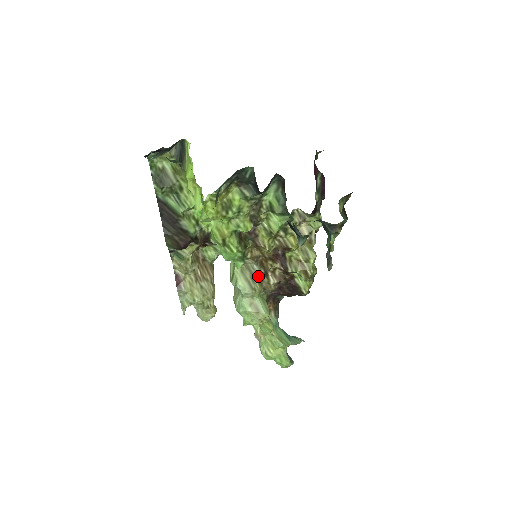
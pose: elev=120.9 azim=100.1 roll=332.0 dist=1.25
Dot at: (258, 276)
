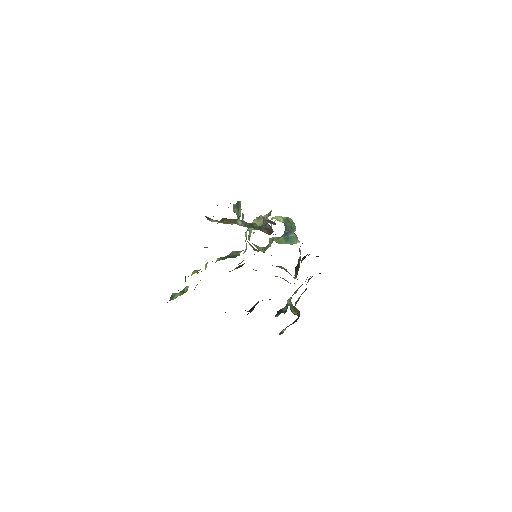
Dot at: occluded
